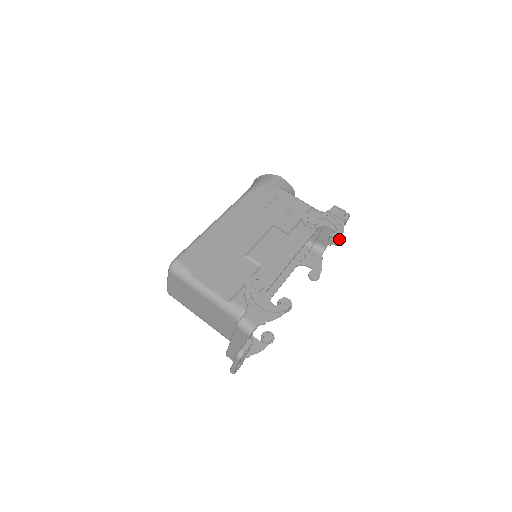
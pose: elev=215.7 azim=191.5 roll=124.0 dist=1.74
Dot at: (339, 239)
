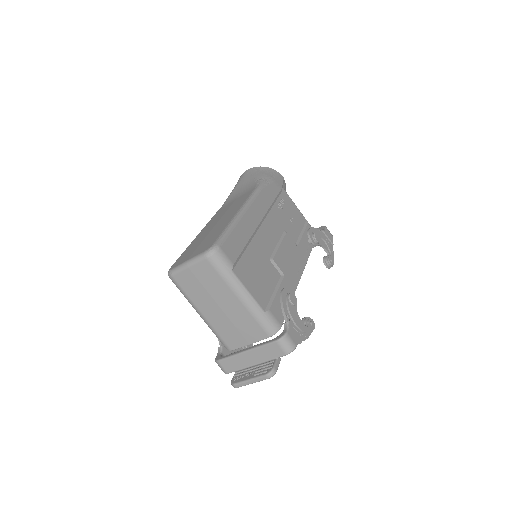
Dot at: (333, 264)
